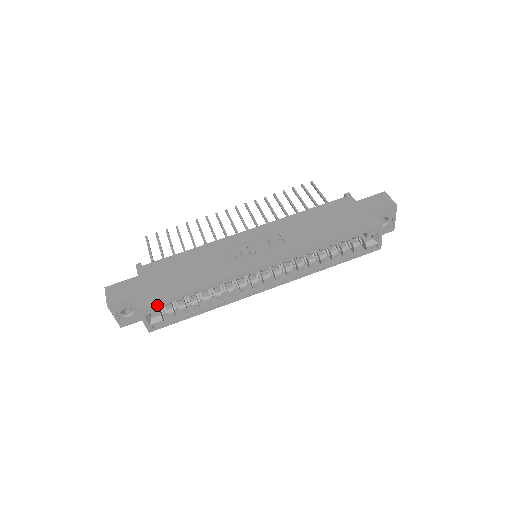
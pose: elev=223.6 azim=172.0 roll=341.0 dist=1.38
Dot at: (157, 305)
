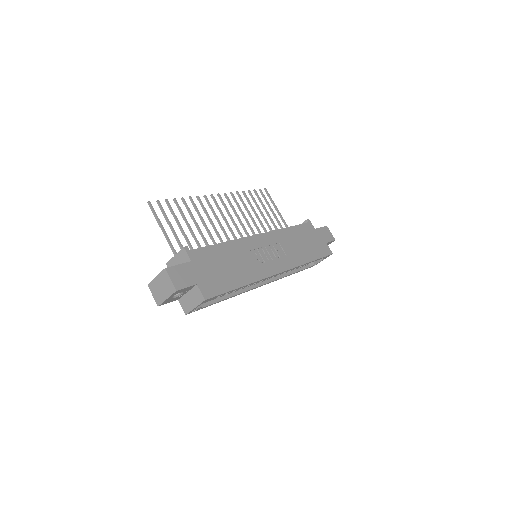
Dot at: (217, 296)
